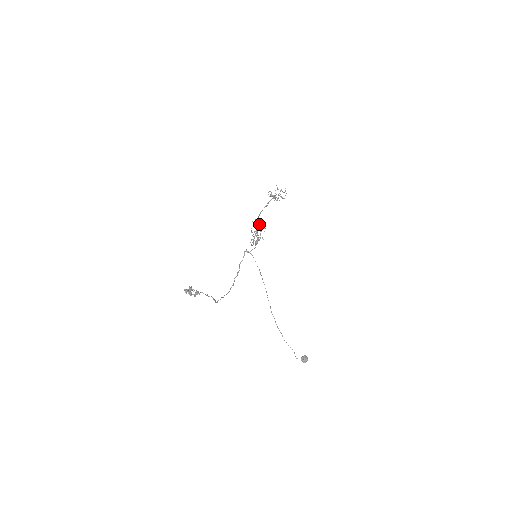
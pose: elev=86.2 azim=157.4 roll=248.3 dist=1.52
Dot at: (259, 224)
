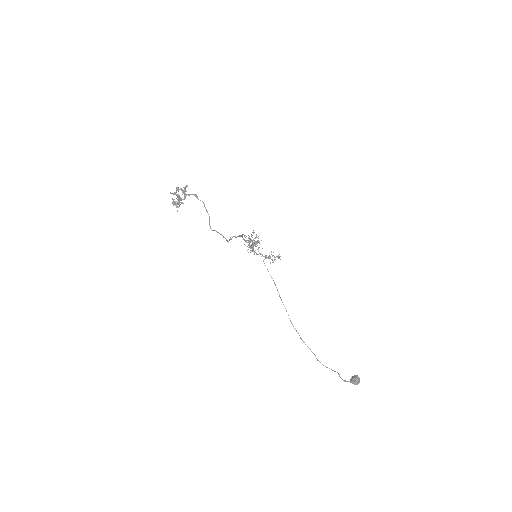
Dot at: occluded
